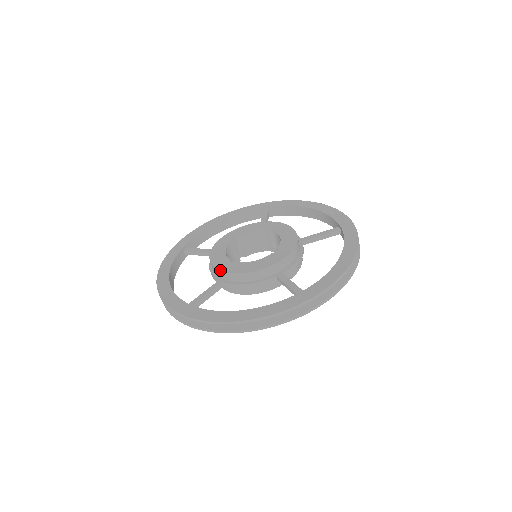
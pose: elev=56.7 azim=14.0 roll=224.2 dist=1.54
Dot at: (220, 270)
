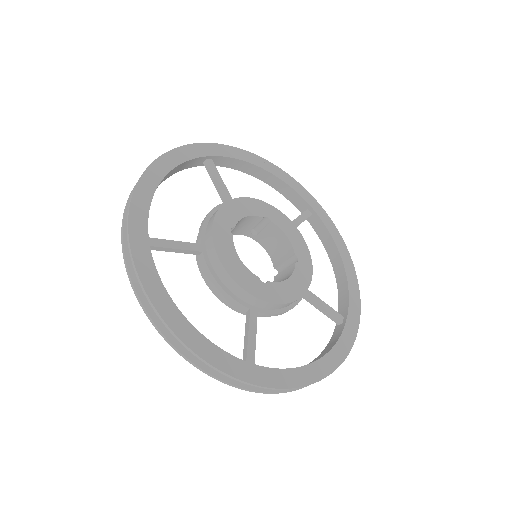
Dot at: (263, 300)
